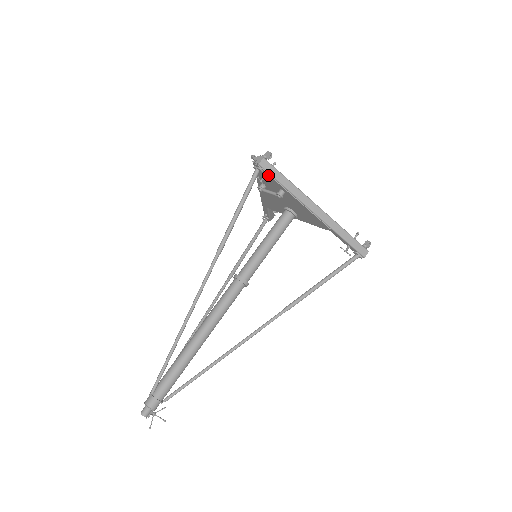
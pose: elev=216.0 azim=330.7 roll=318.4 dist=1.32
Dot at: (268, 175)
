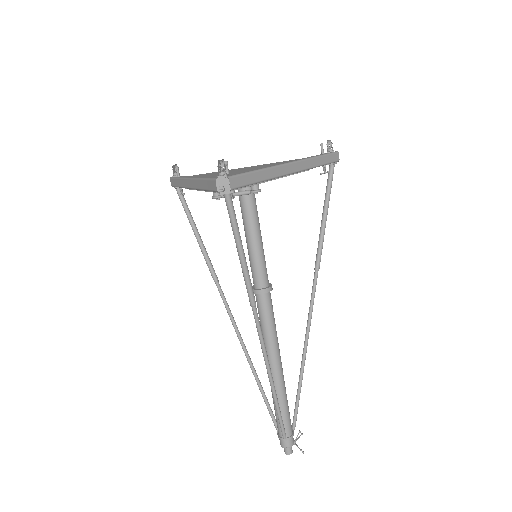
Dot at: occluded
